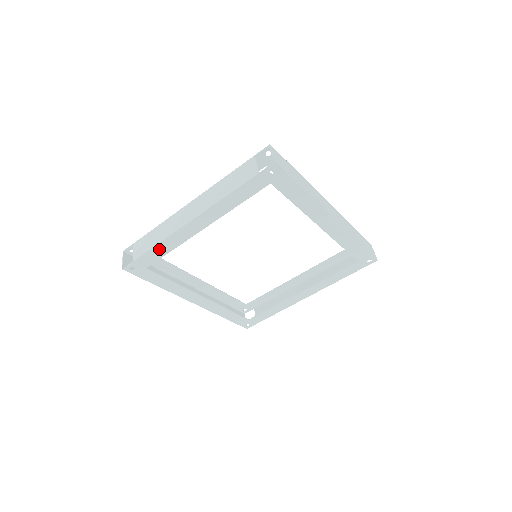
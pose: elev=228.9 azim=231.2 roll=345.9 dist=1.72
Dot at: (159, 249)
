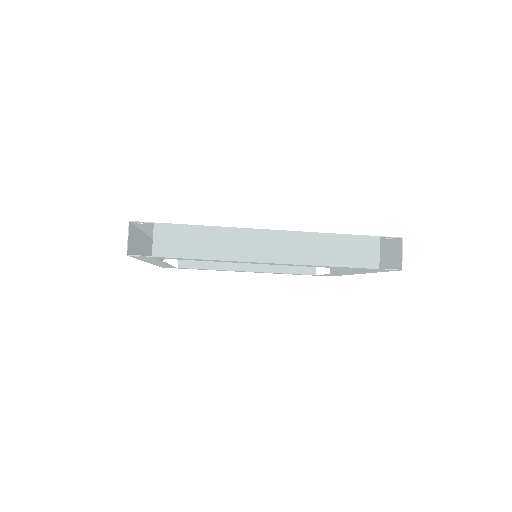
Dot at: (197, 259)
